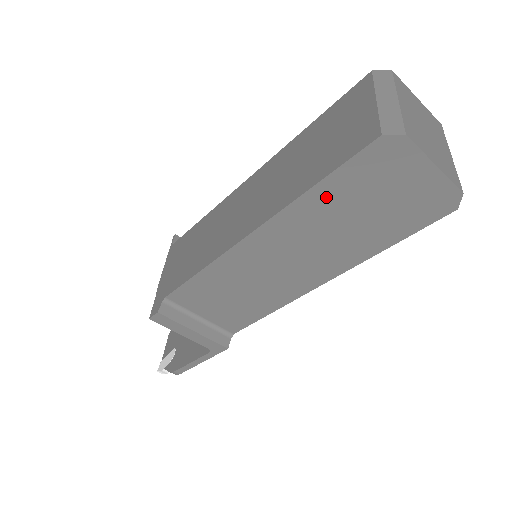
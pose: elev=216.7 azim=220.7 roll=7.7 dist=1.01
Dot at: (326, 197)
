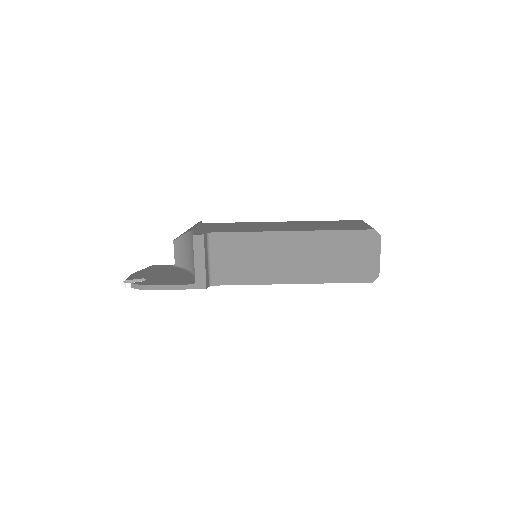
Dot at: (337, 239)
